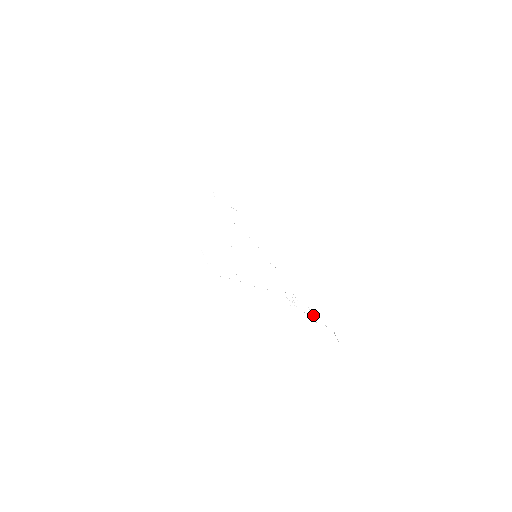
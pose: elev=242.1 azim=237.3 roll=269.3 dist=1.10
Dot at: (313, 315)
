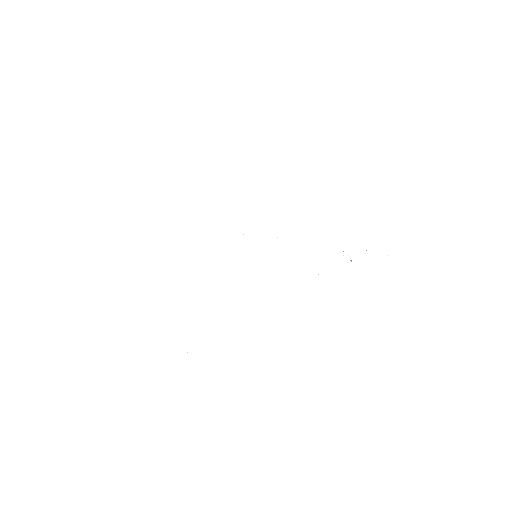
Dot at: occluded
